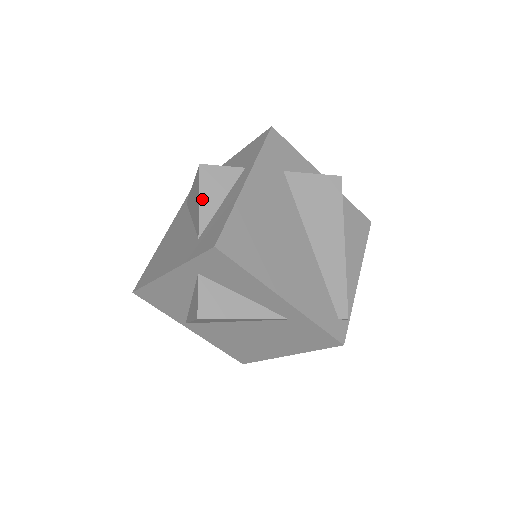
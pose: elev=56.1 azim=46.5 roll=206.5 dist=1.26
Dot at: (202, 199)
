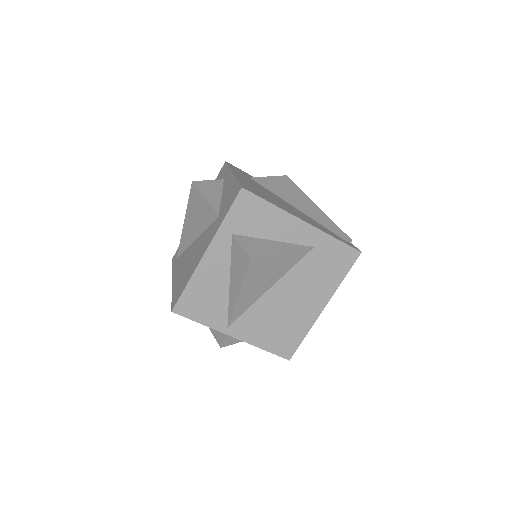
Dot at: (206, 197)
